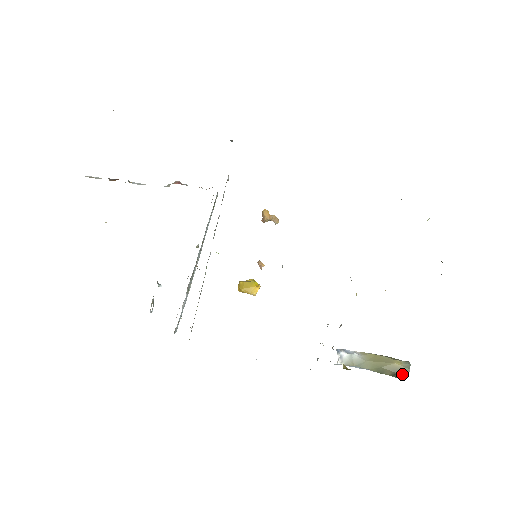
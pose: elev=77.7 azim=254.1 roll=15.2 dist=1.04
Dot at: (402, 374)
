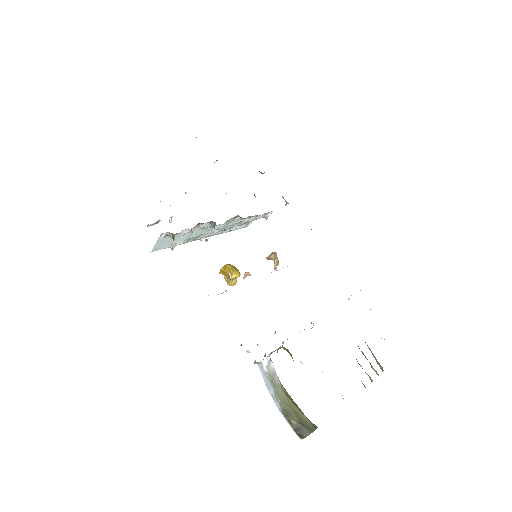
Dot at: (306, 429)
